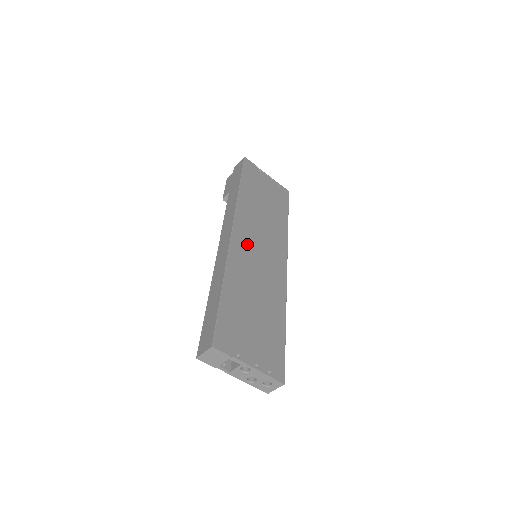
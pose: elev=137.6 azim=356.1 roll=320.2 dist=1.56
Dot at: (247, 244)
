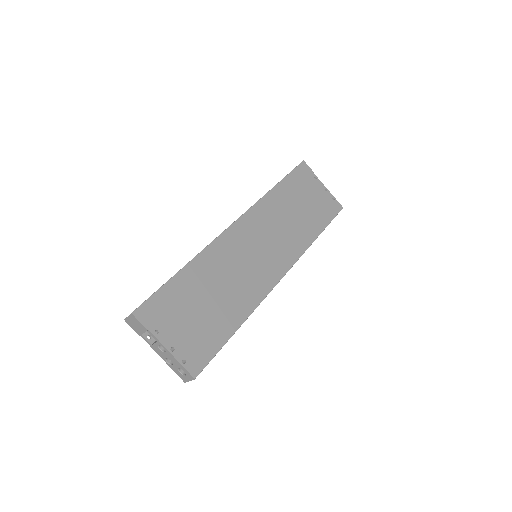
Dot at: (244, 240)
